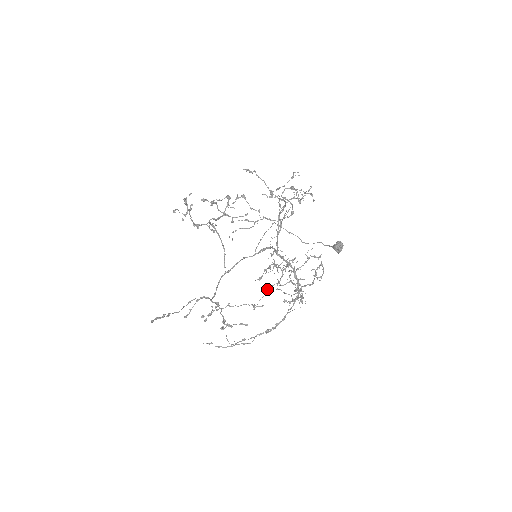
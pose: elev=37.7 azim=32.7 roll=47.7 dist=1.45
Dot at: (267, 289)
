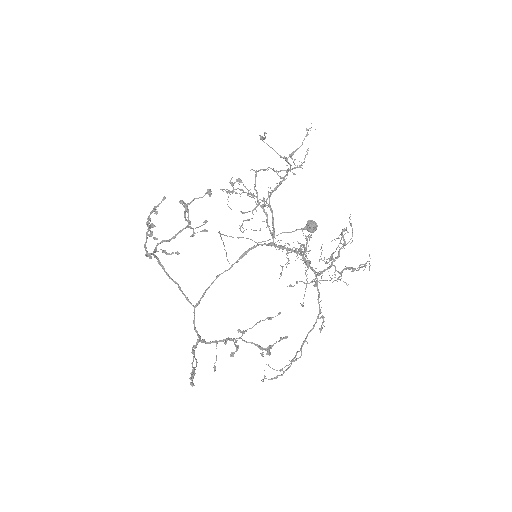
Dot at: (289, 286)
